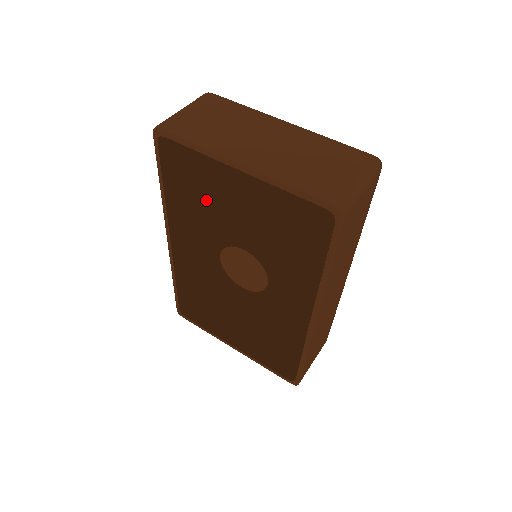
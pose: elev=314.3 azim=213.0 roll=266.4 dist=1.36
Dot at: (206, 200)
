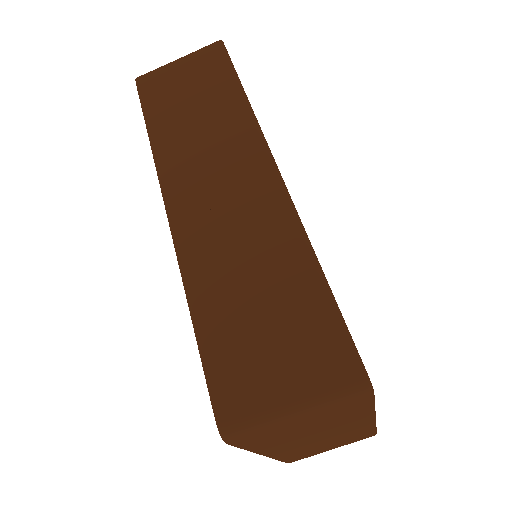
Dot at: occluded
